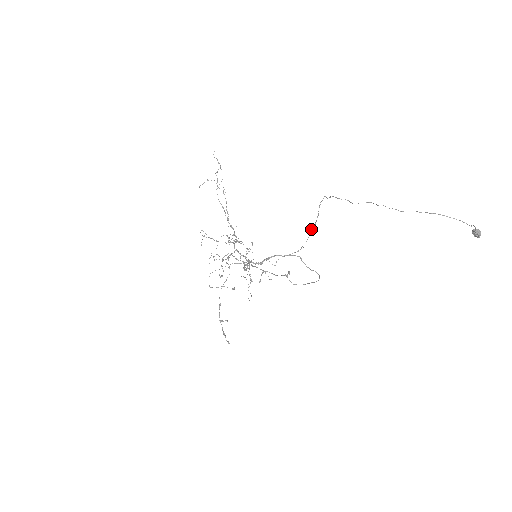
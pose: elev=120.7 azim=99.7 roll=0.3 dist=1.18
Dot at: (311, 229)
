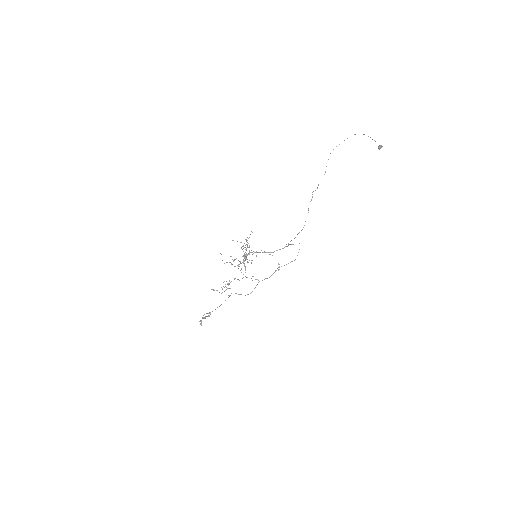
Dot at: occluded
